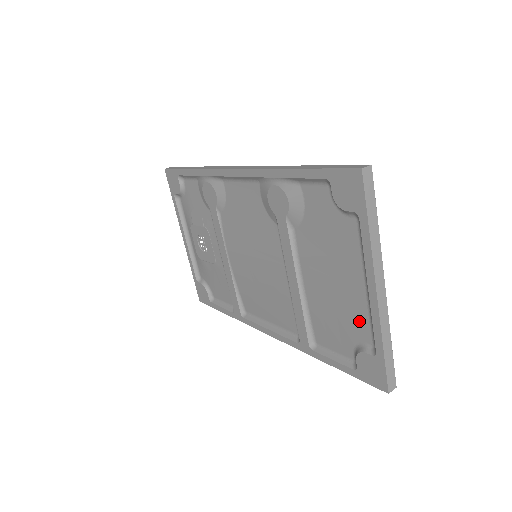
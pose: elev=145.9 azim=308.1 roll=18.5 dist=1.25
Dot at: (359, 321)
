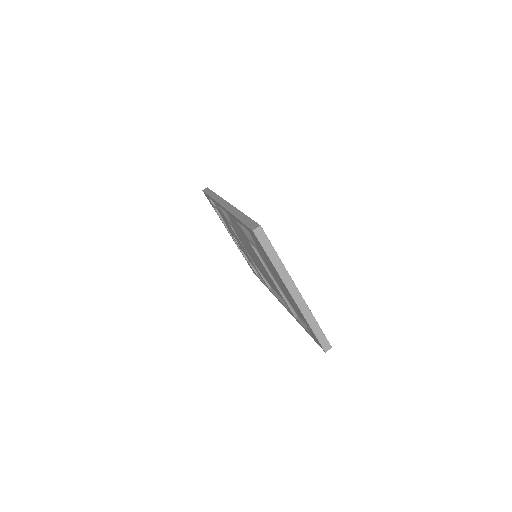
Dot at: occluded
